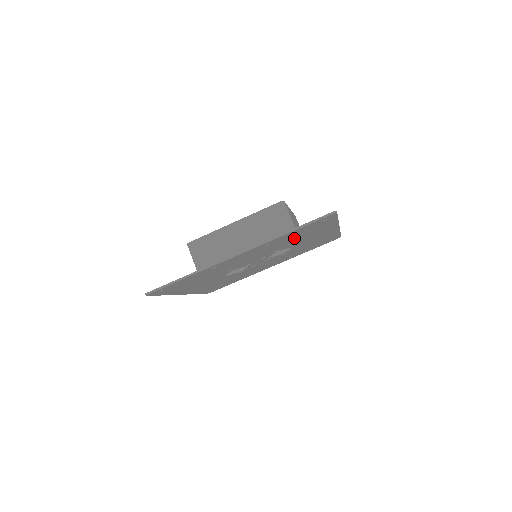
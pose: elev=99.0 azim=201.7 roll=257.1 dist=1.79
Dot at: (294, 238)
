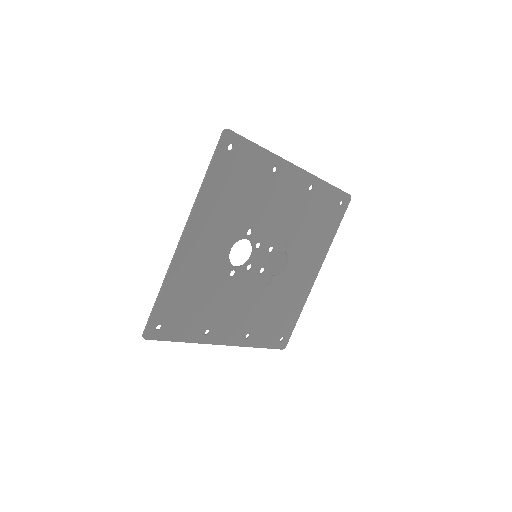
Dot at: (312, 221)
